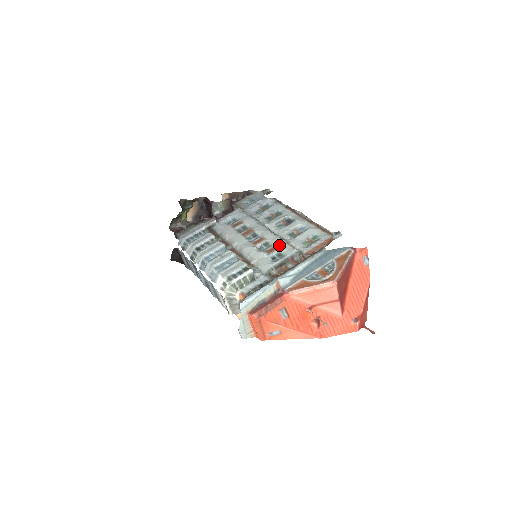
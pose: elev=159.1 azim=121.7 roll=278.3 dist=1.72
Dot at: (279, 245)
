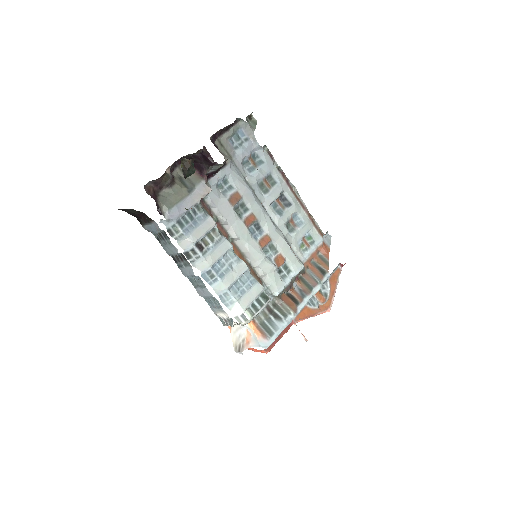
Dot at: (286, 254)
